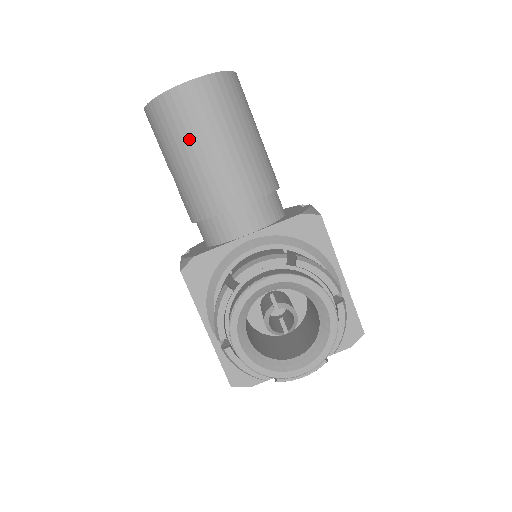
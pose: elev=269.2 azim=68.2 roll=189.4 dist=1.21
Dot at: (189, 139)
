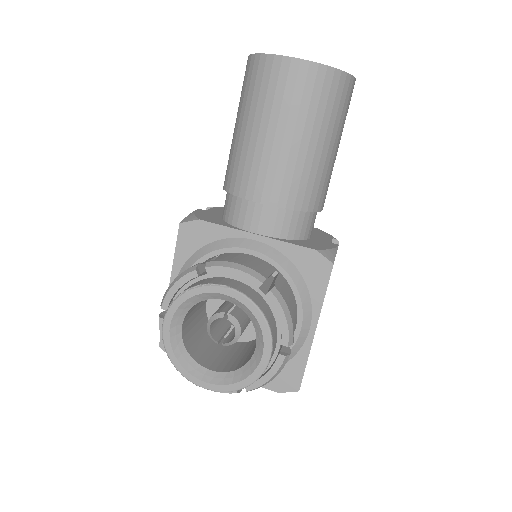
Dot at: (262, 113)
